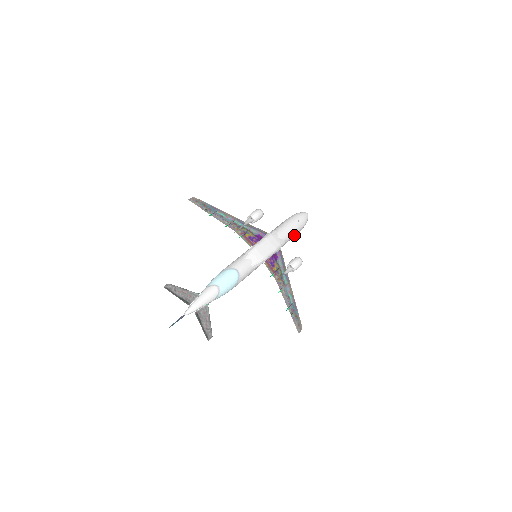
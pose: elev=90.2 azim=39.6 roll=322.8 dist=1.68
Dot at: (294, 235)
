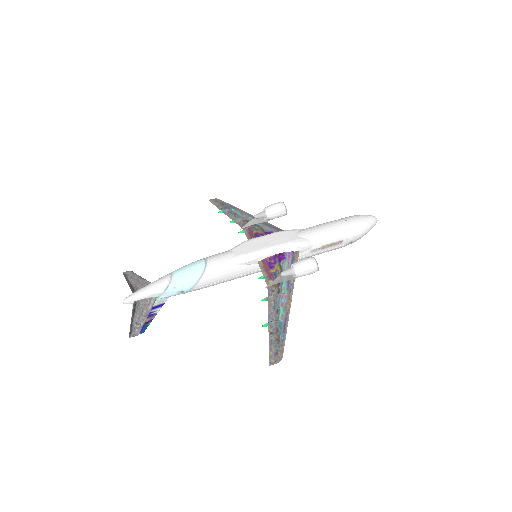
Dot at: (335, 240)
